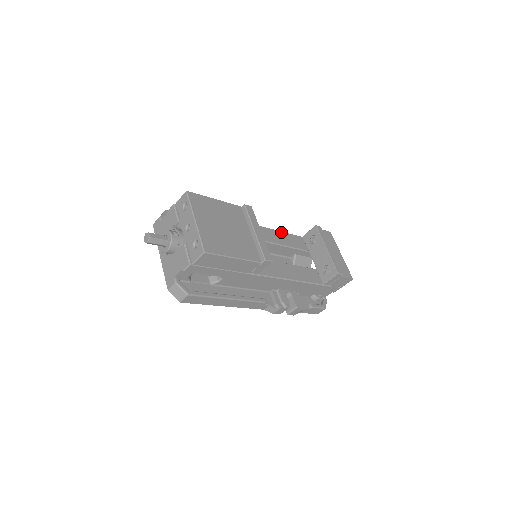
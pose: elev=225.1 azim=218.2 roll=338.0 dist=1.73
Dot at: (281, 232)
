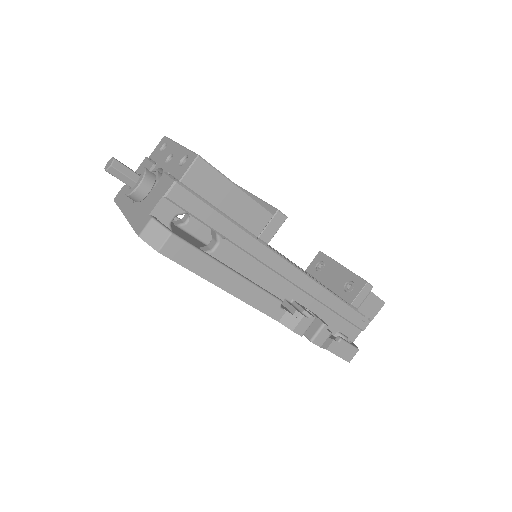
Dot at: occluded
